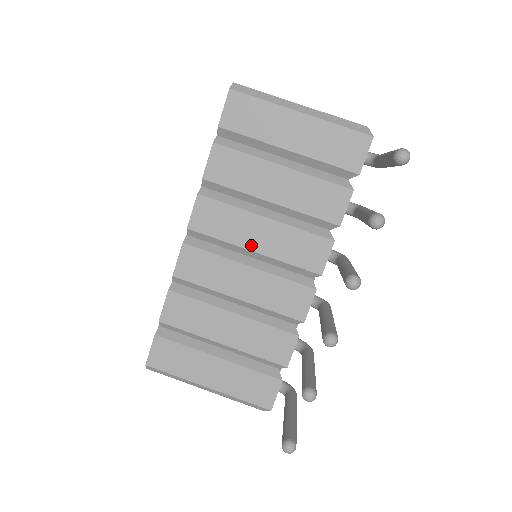
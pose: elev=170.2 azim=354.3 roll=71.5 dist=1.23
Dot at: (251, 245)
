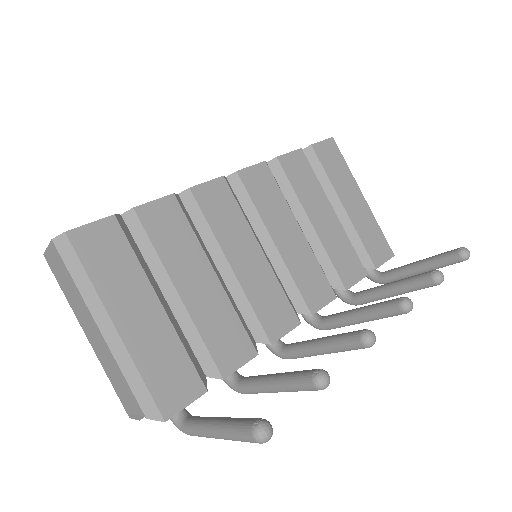
Dot at: (276, 236)
